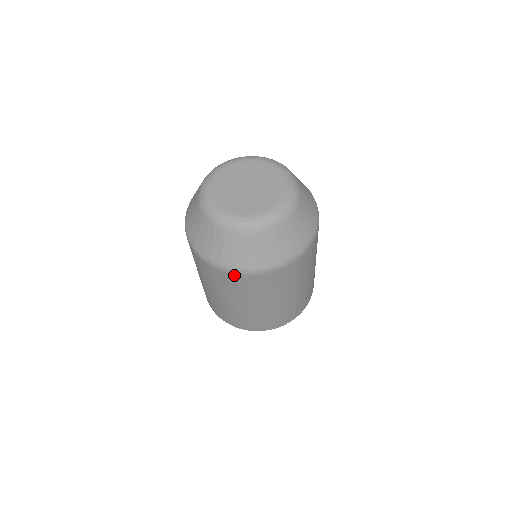
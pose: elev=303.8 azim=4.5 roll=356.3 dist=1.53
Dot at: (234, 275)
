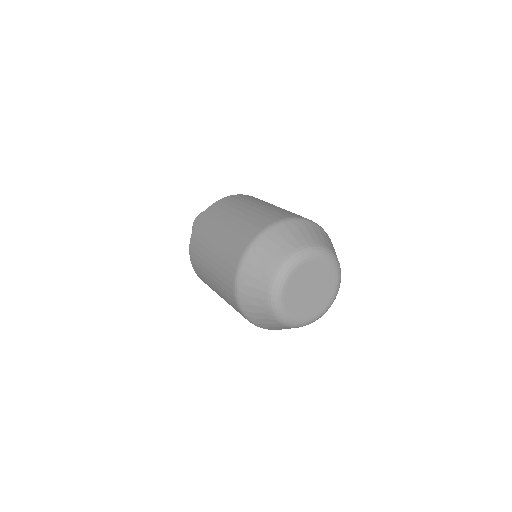
Dot at: (244, 317)
